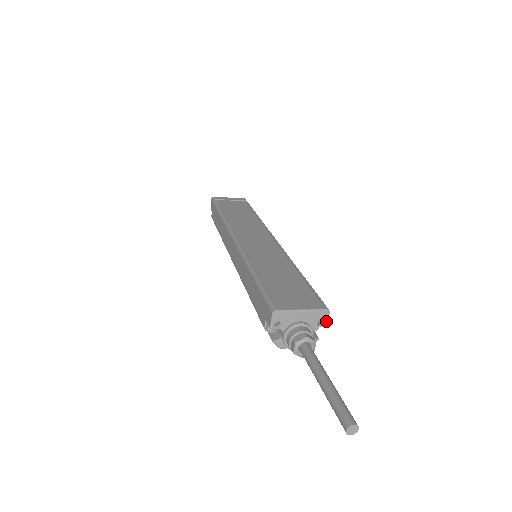
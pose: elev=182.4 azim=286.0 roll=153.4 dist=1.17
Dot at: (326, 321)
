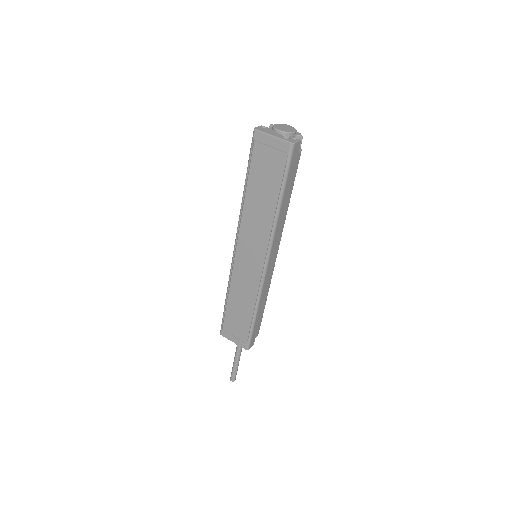
Dot at: (251, 346)
